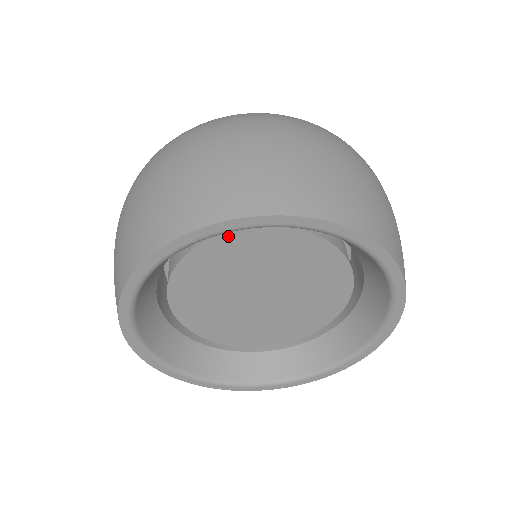
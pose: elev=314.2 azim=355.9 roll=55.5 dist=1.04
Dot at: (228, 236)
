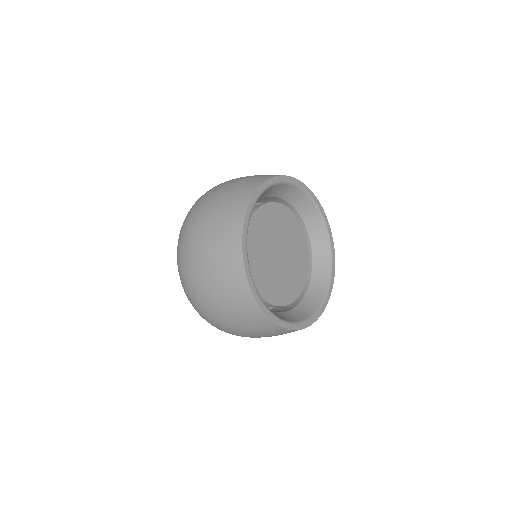
Dot at: (282, 206)
